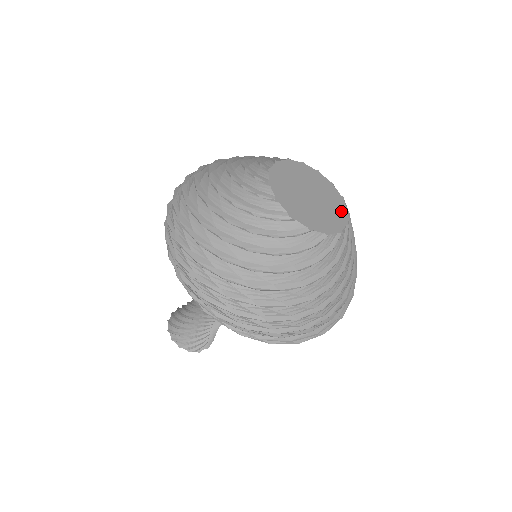
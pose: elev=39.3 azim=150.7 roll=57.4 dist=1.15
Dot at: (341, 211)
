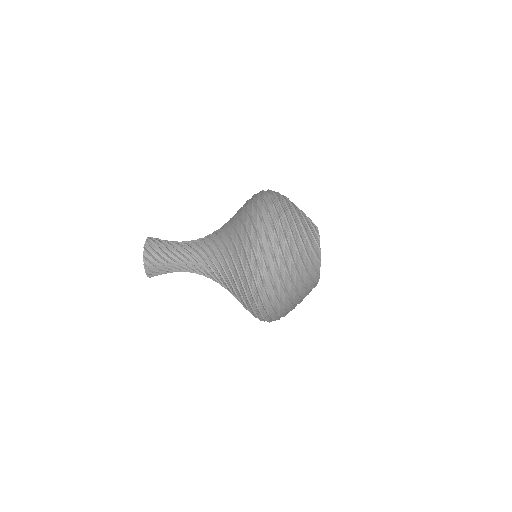
Dot at: occluded
